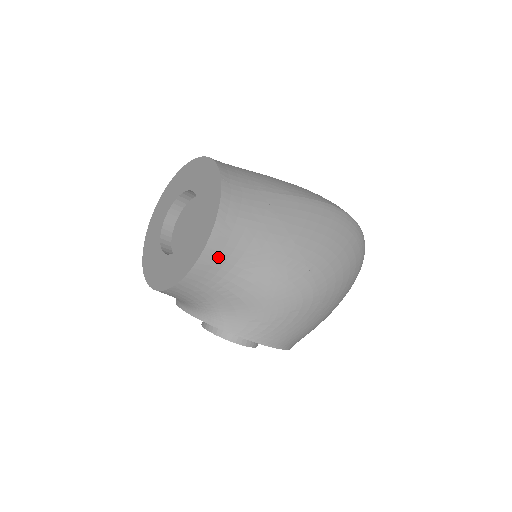
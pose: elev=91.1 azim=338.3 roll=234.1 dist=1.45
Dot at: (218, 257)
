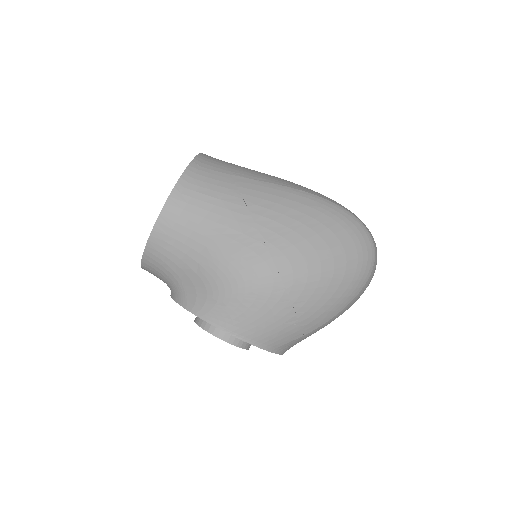
Dot at: (173, 227)
